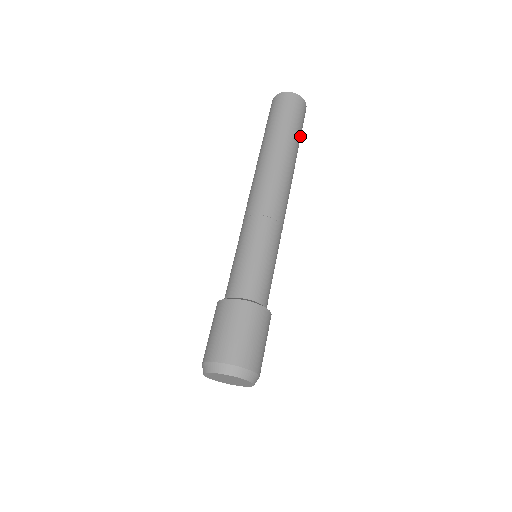
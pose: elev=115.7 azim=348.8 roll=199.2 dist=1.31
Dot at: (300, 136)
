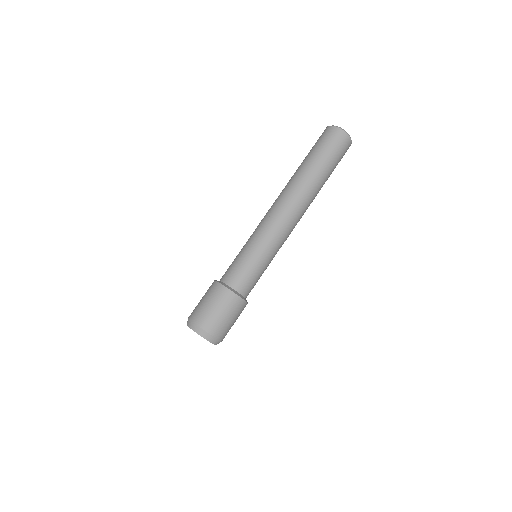
Dot at: (333, 168)
